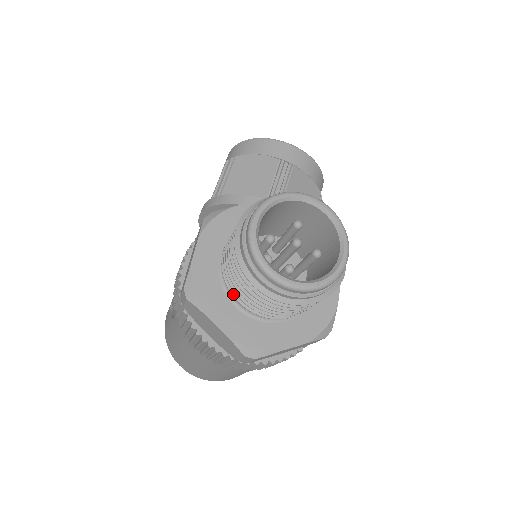
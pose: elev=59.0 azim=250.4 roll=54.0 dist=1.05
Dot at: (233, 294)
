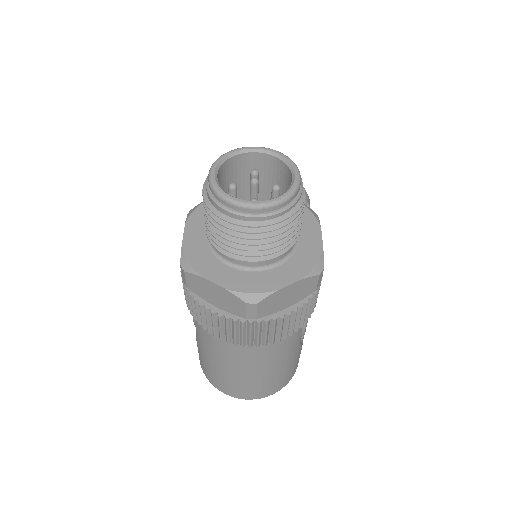
Dot at: (220, 251)
